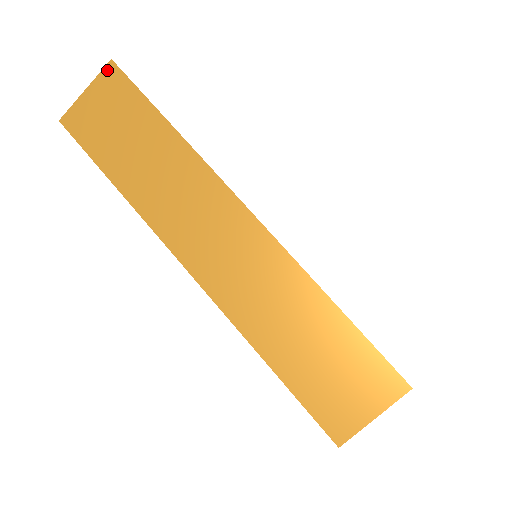
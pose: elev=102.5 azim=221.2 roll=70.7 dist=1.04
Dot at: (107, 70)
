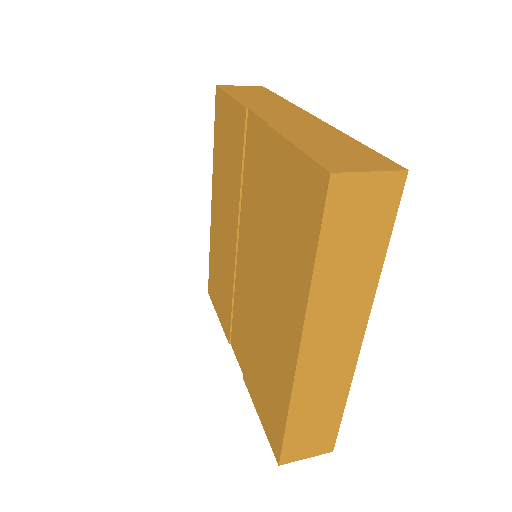
Dot at: (398, 175)
